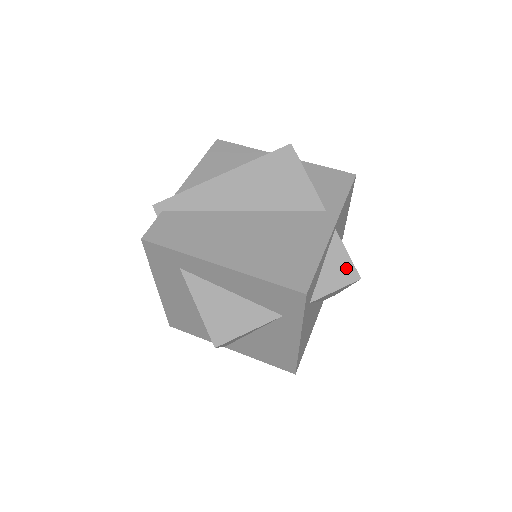
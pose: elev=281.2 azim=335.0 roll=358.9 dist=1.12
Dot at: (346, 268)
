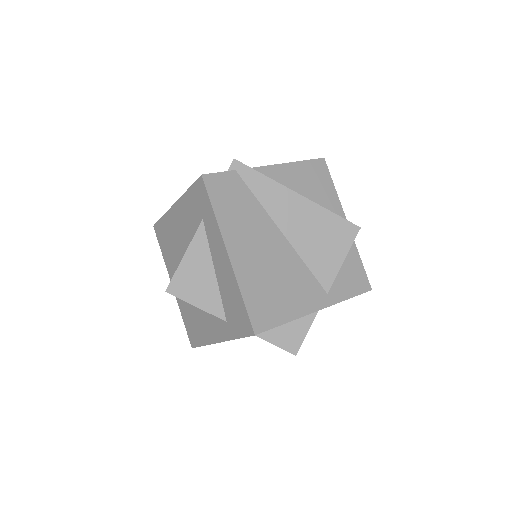
Dot at: (296, 339)
